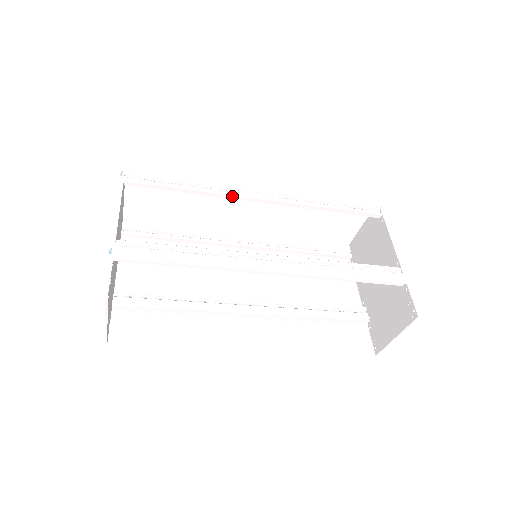
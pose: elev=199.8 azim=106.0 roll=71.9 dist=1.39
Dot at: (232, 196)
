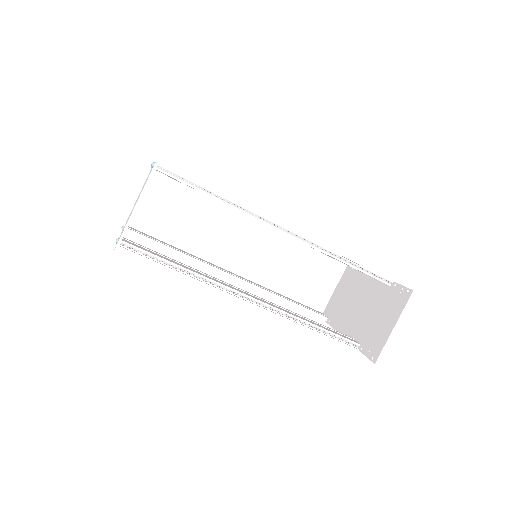
Dot at: occluded
